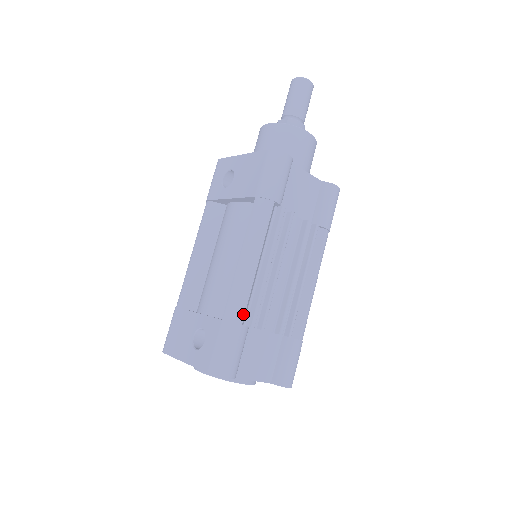
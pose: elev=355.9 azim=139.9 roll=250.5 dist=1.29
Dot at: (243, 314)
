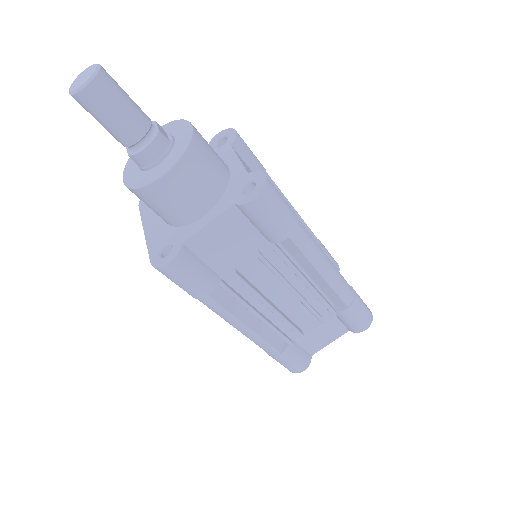
Dot at: (274, 350)
